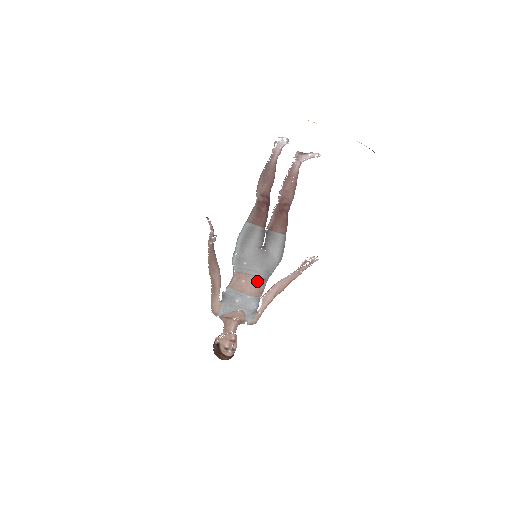
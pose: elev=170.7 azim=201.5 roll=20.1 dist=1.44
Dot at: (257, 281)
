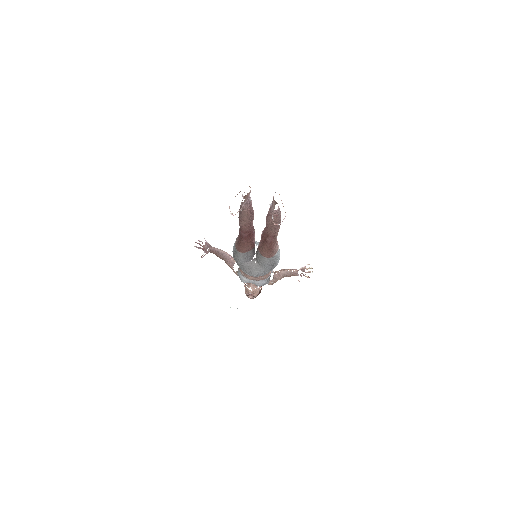
Dot at: (253, 278)
